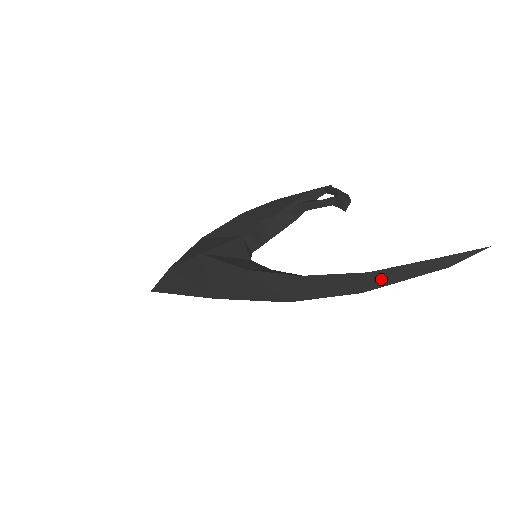
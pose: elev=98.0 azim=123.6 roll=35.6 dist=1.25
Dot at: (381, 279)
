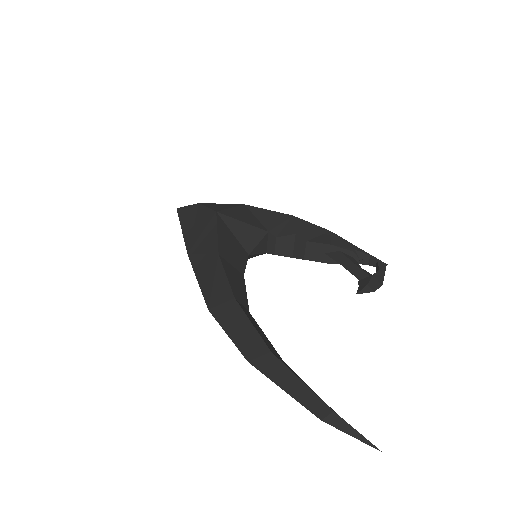
Dot at: (272, 368)
